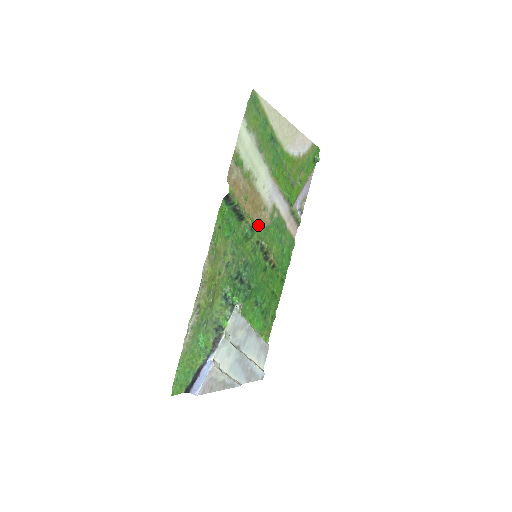
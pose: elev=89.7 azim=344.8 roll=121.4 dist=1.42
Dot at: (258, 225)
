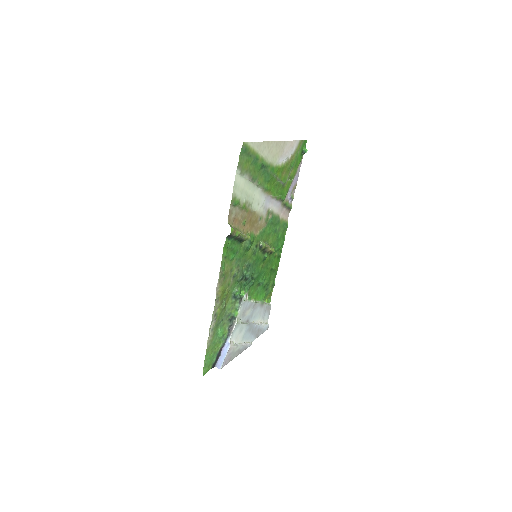
Dot at: (256, 233)
